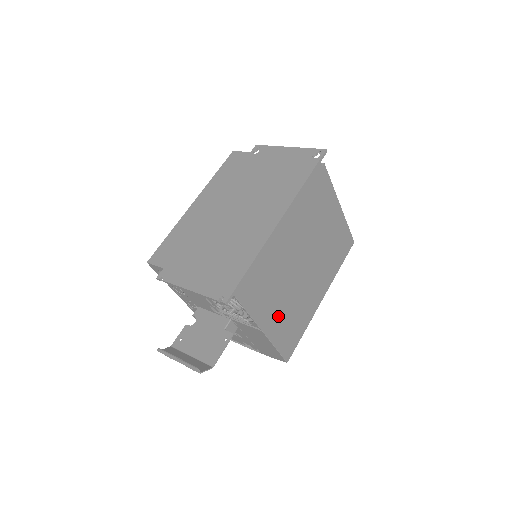
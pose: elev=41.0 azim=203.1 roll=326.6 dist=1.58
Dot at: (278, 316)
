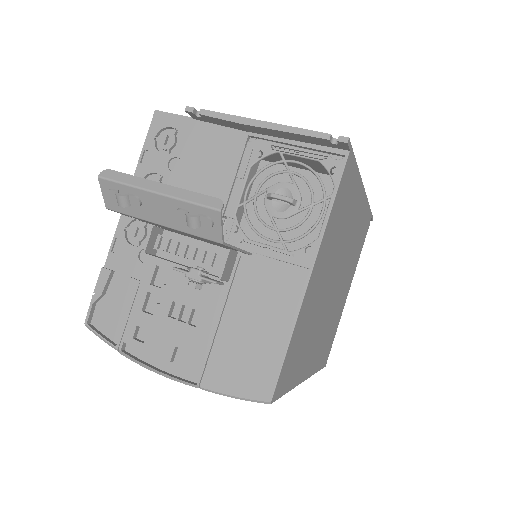
Dot at: (314, 293)
